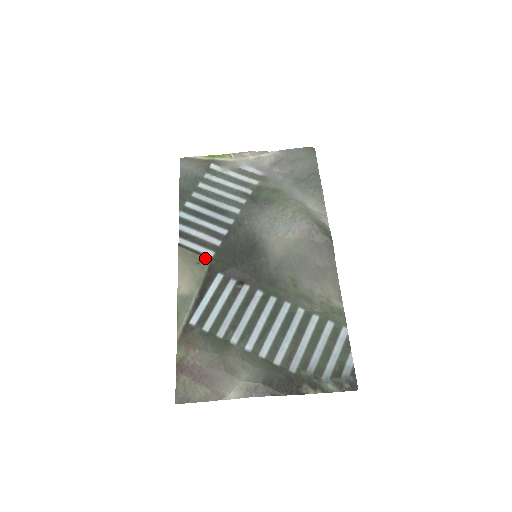
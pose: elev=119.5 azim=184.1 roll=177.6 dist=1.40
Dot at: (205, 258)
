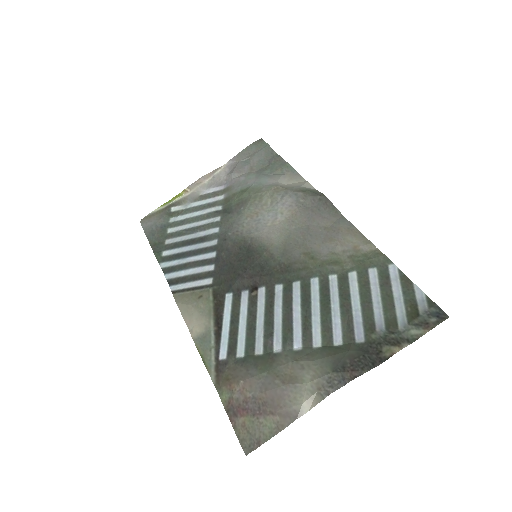
Dot at: (205, 289)
